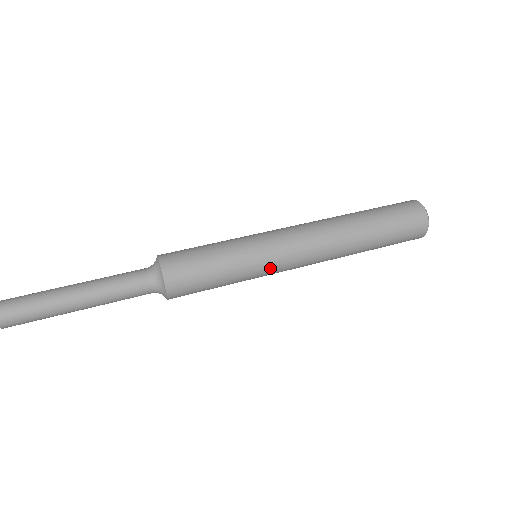
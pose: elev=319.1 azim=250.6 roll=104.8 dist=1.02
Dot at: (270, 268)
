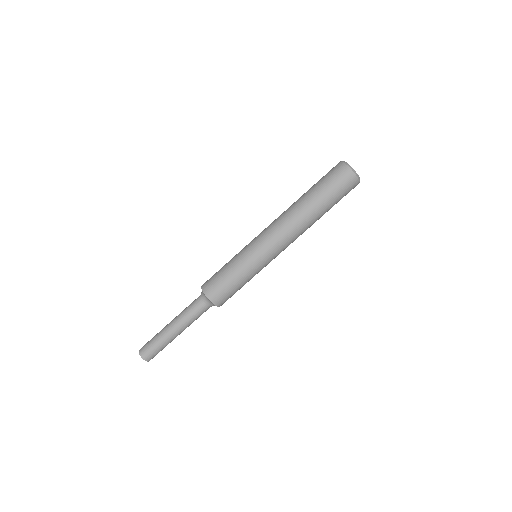
Dot at: occluded
